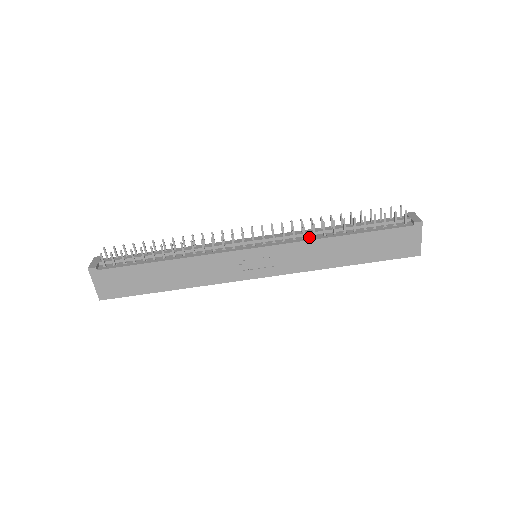
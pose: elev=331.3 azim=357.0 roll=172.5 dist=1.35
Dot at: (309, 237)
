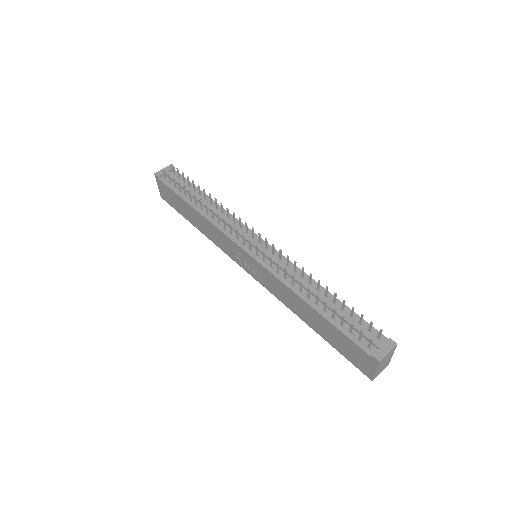
Dot at: (289, 281)
